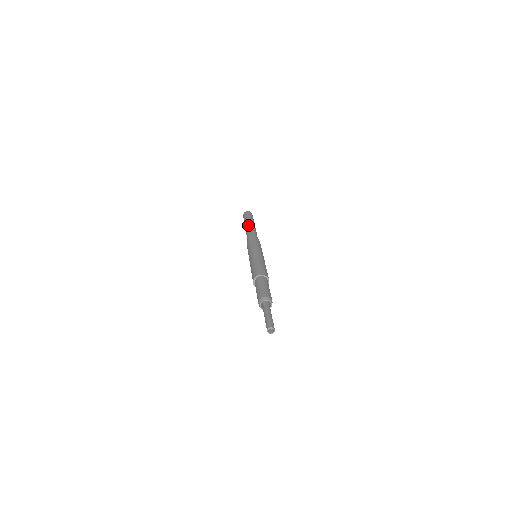
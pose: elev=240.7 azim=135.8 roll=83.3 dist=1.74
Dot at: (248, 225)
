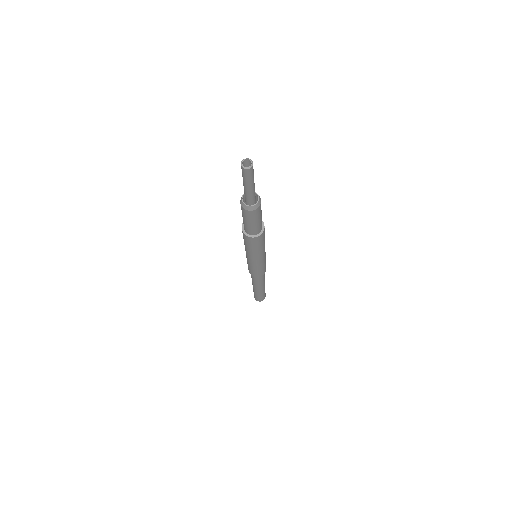
Dot at: occluded
